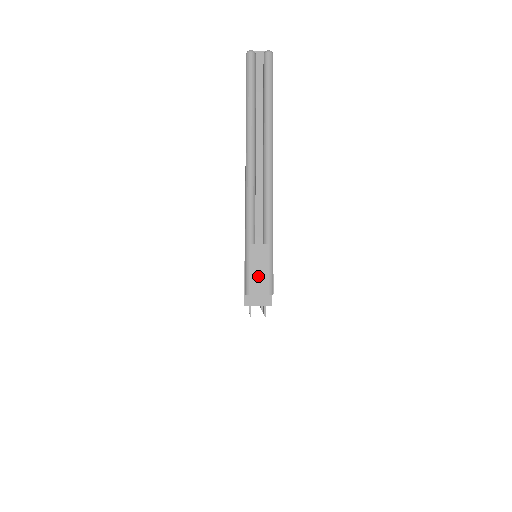
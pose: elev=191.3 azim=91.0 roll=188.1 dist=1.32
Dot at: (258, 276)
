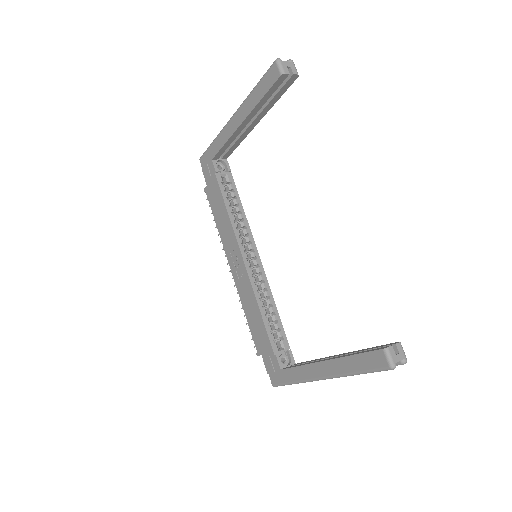
Dot at: occluded
